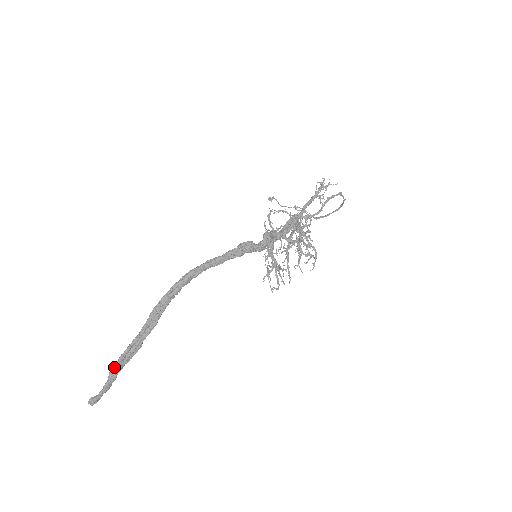
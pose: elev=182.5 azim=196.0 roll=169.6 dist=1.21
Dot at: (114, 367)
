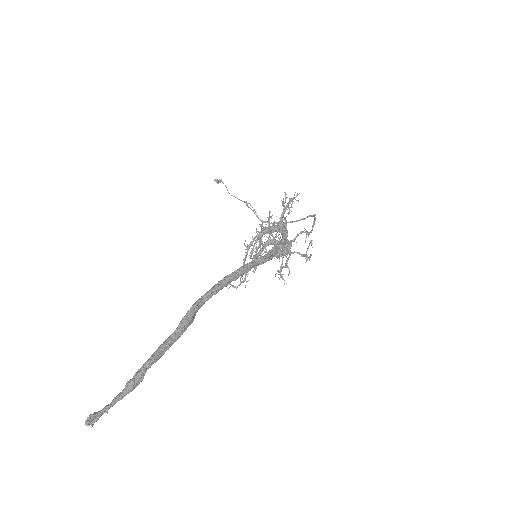
Dot at: (142, 374)
